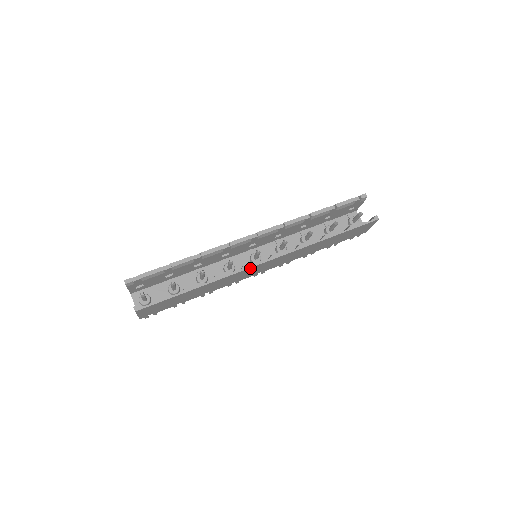
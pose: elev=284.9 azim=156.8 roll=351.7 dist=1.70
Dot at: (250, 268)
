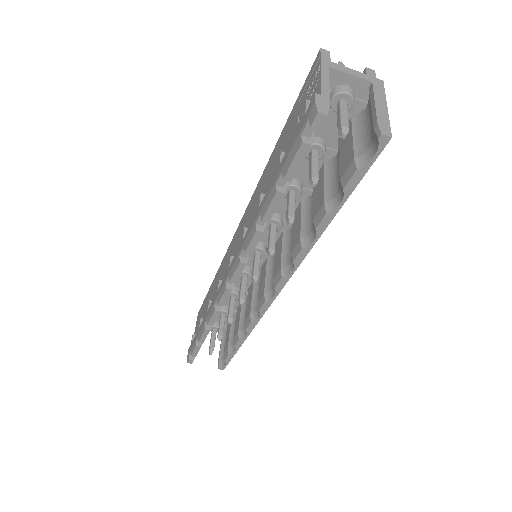
Dot at: (267, 306)
